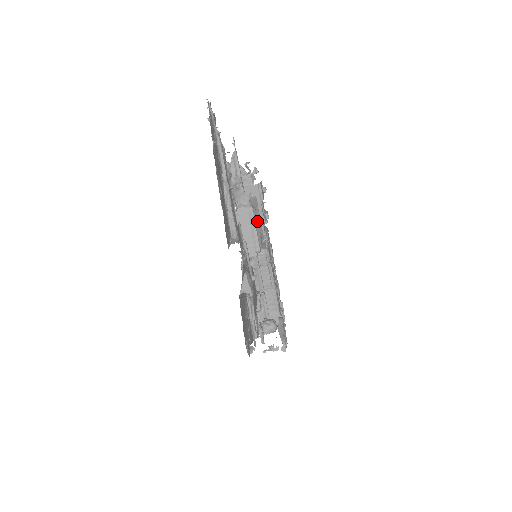
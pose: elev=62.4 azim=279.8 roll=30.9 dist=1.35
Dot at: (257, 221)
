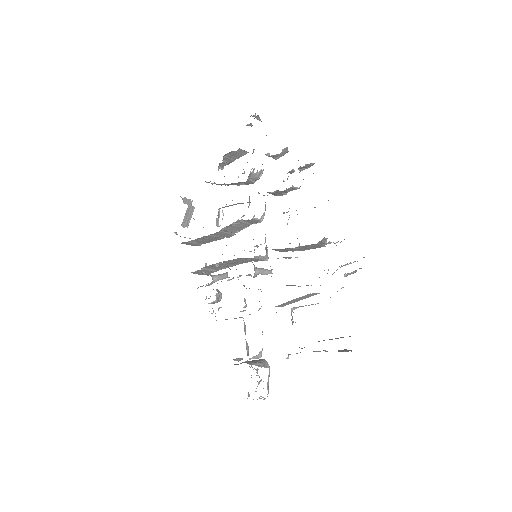
Dot at: occluded
